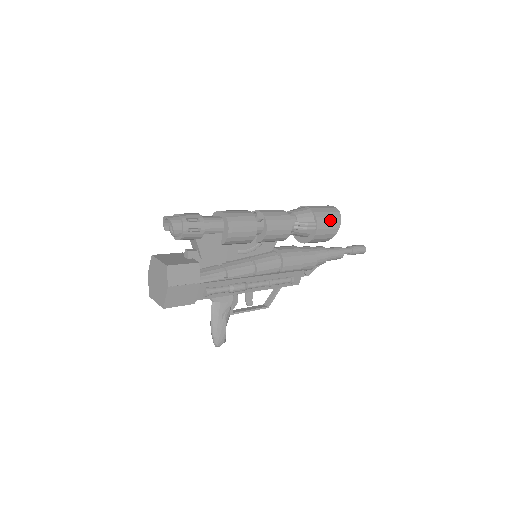
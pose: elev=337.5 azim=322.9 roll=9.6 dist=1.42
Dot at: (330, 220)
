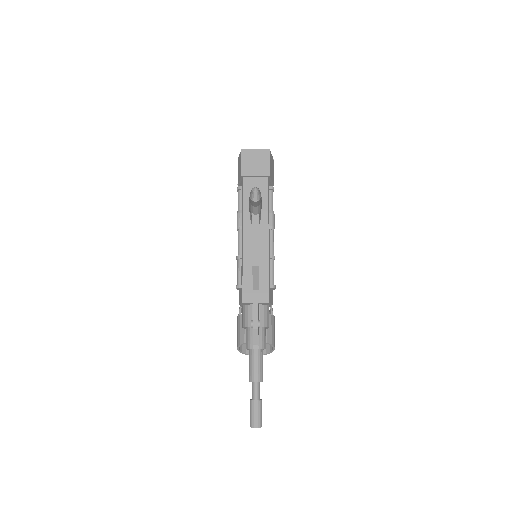
Dot at: occluded
